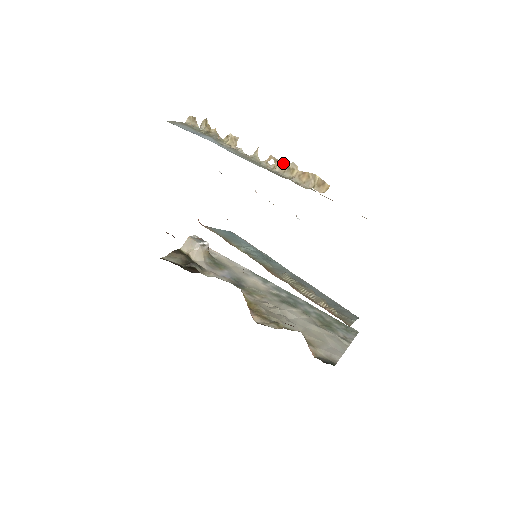
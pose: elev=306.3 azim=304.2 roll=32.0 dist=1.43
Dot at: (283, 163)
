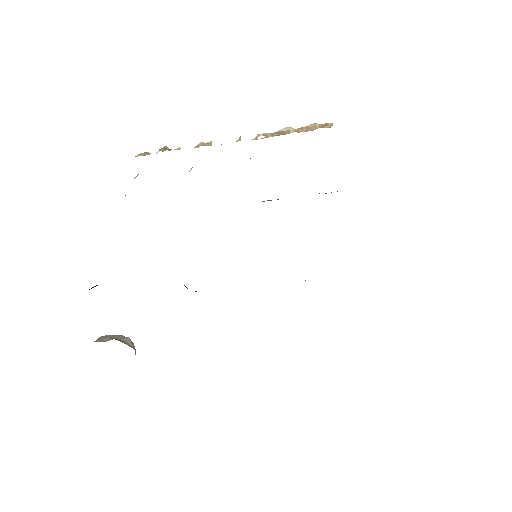
Dot at: (275, 132)
